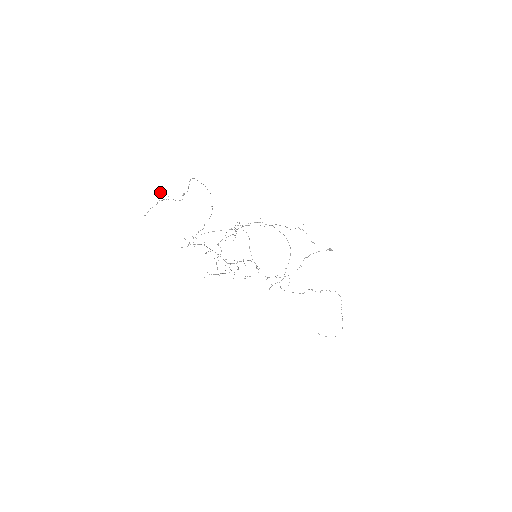
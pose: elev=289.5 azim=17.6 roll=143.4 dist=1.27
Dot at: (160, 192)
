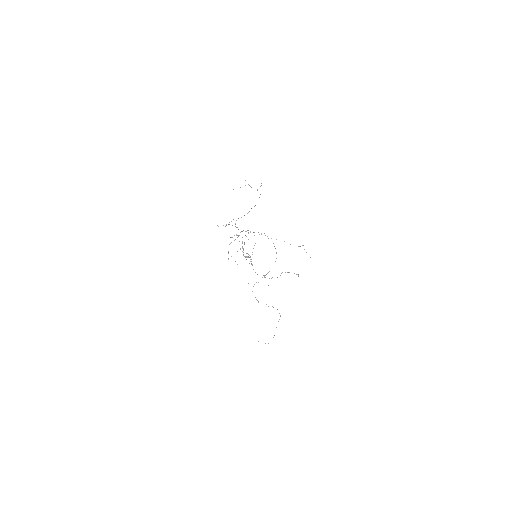
Dot at: occluded
